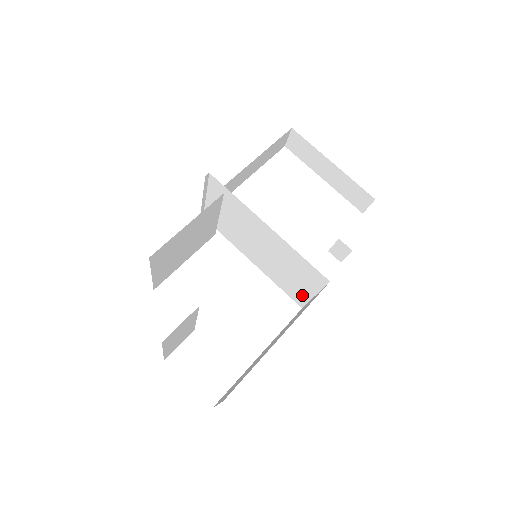
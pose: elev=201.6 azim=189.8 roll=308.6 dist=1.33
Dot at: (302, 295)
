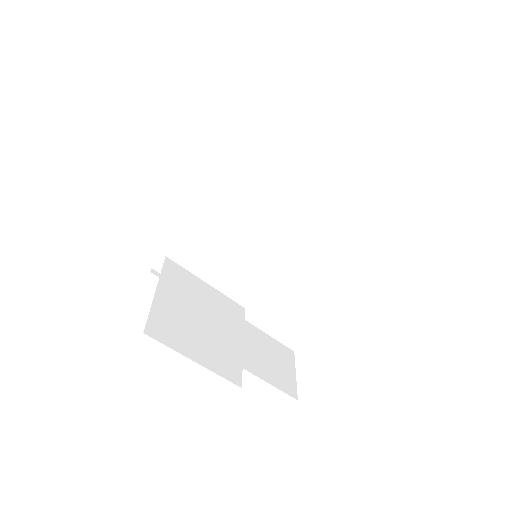
Dot at: (312, 214)
